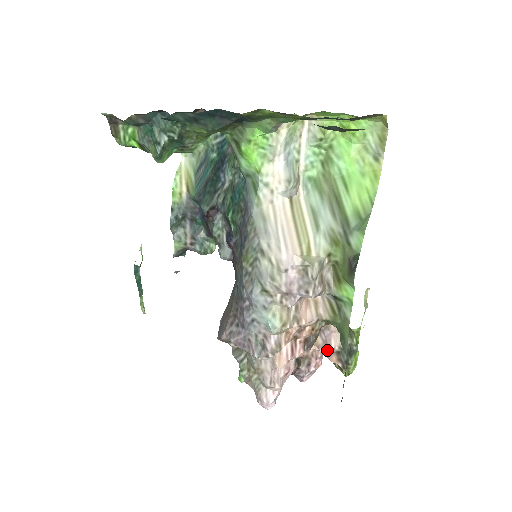
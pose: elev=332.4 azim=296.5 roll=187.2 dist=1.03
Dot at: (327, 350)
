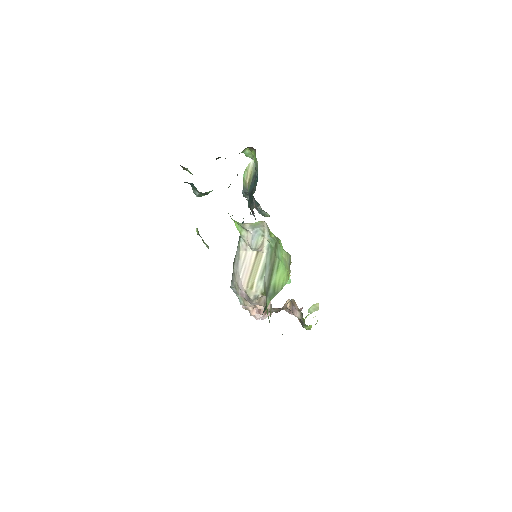
Dot at: occluded
